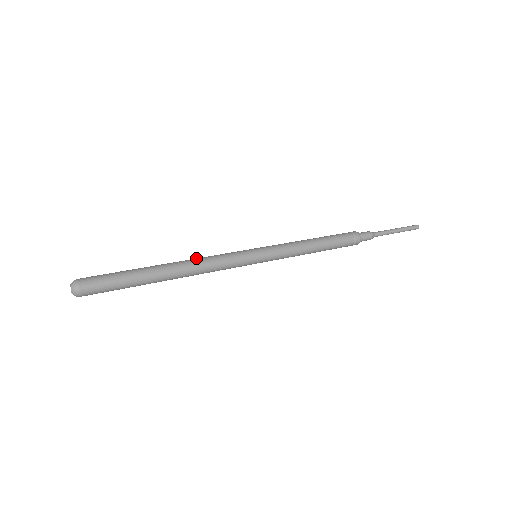
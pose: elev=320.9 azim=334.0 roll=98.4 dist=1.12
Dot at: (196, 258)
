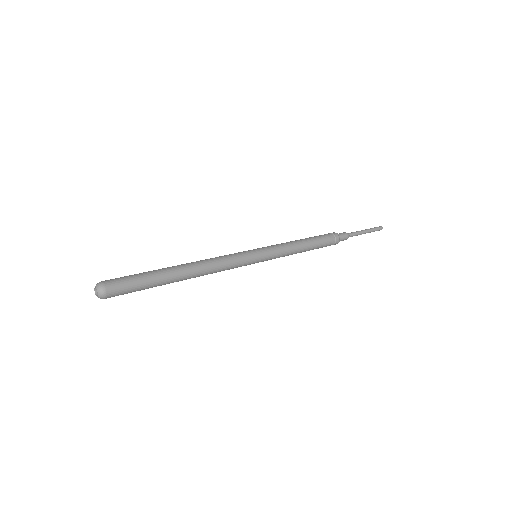
Dot at: (207, 259)
